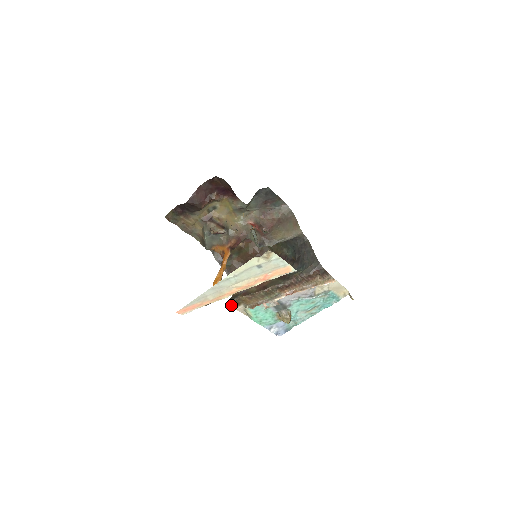
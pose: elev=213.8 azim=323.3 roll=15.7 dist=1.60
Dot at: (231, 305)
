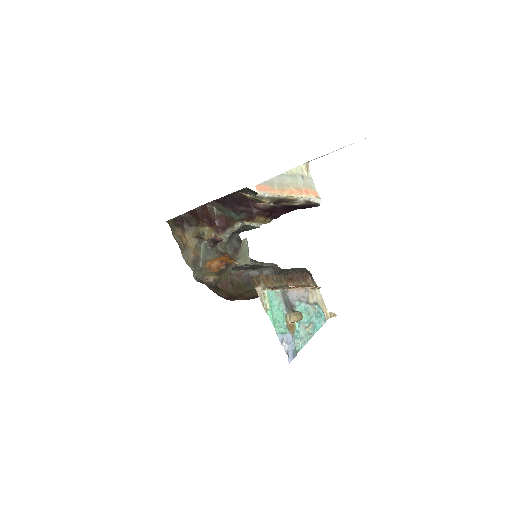
Dot at: (253, 282)
